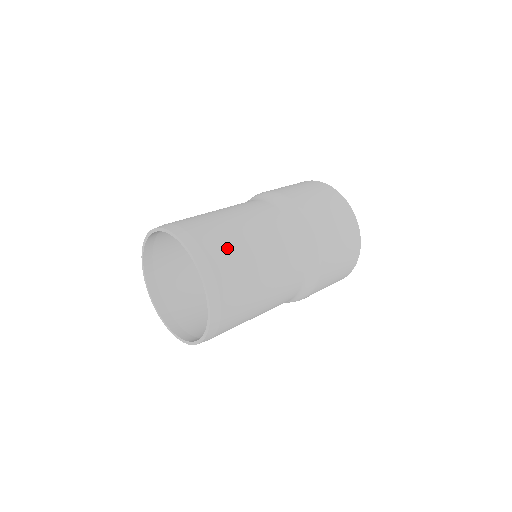
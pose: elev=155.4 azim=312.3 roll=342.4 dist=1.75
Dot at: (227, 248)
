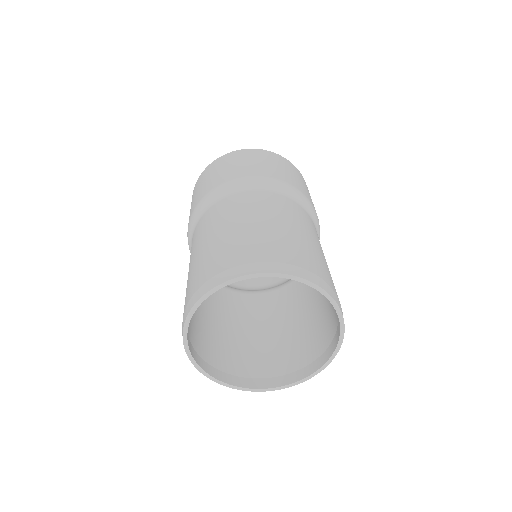
Dot at: occluded
